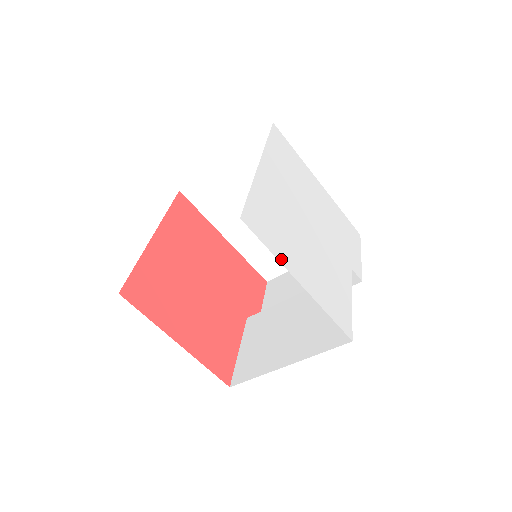
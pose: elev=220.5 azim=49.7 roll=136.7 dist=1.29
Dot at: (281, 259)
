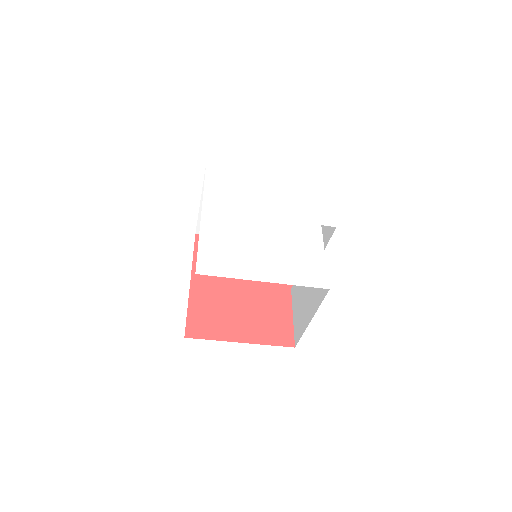
Dot at: (240, 276)
